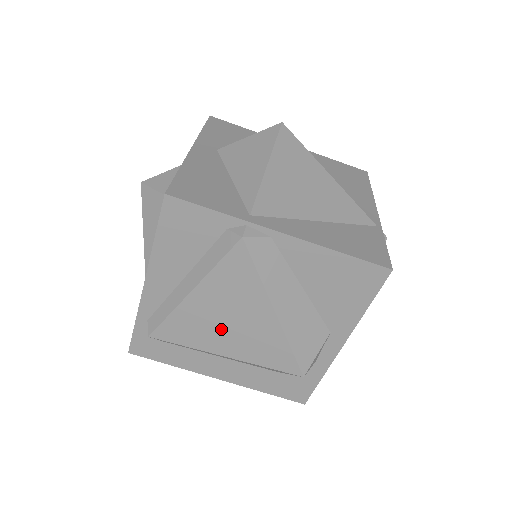
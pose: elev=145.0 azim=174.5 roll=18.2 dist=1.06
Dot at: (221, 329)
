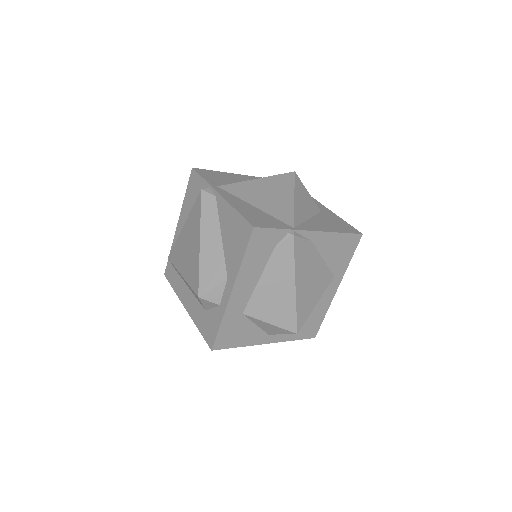
Dot at: (185, 254)
